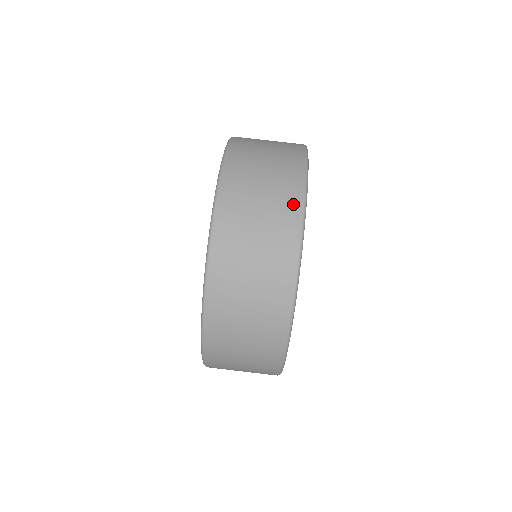
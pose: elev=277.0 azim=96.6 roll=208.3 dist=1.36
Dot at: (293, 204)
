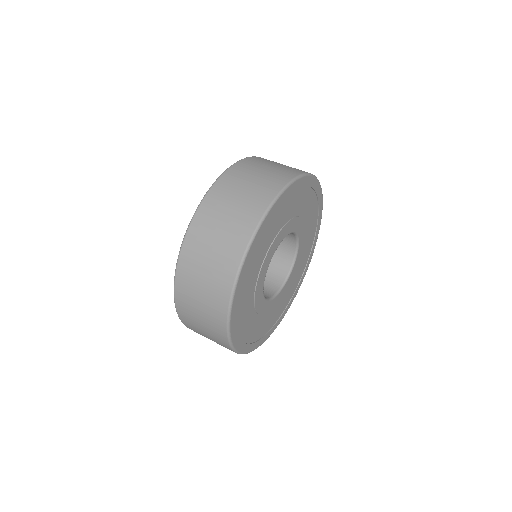
Dot at: occluded
